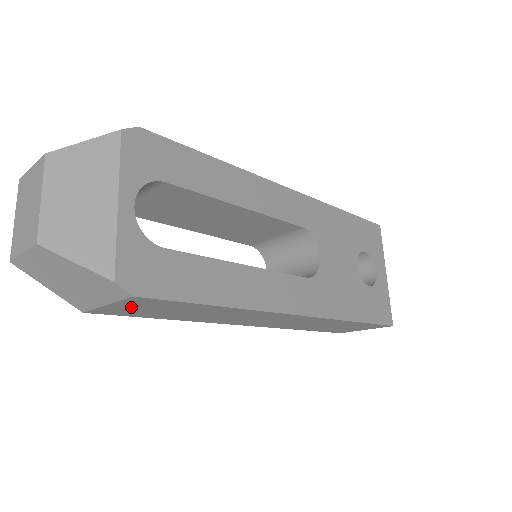
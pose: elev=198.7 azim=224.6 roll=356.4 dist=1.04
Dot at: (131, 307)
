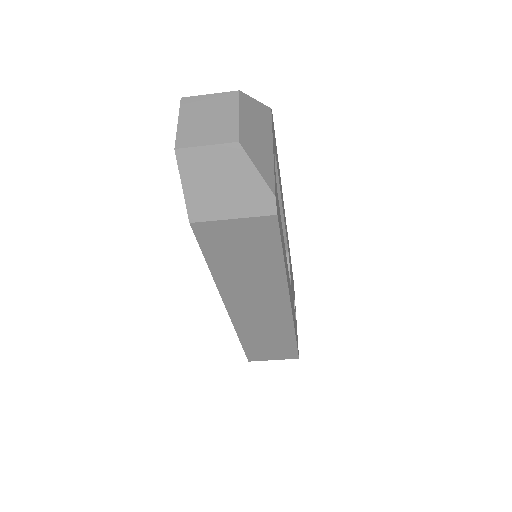
Dot at: (238, 232)
